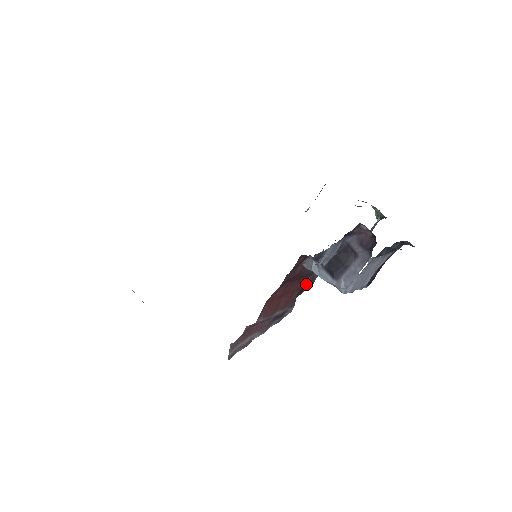
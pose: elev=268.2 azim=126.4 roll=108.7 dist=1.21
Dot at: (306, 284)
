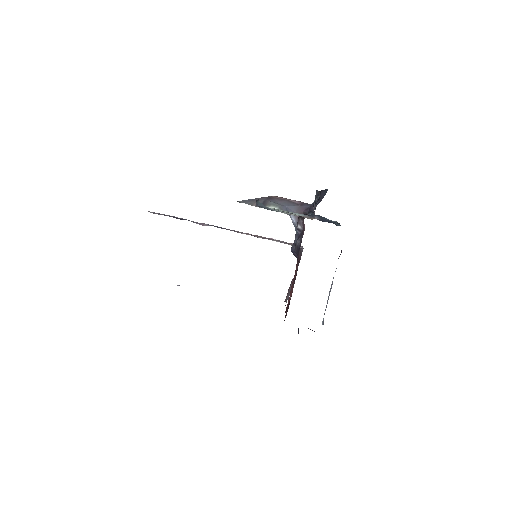
Dot at: (300, 242)
